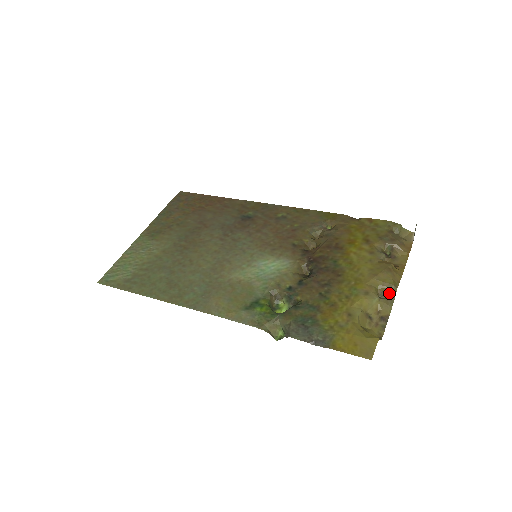
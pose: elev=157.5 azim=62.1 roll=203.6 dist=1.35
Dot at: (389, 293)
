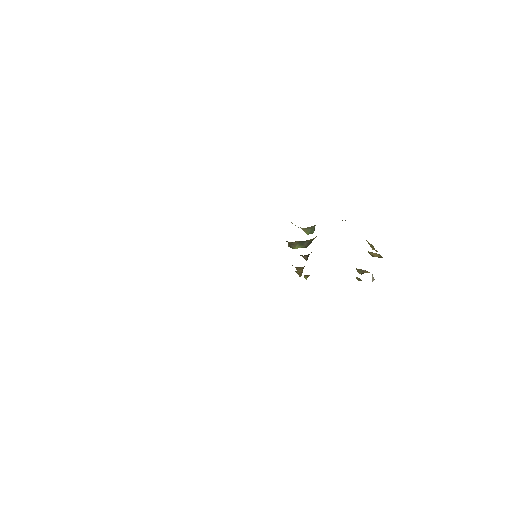
Dot at: (378, 257)
